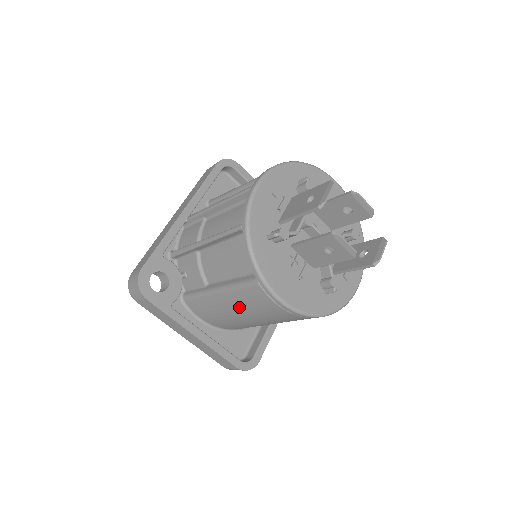
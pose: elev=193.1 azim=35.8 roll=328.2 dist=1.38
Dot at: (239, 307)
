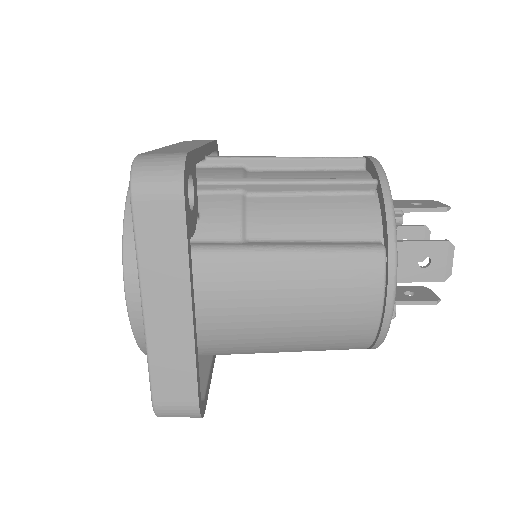
Dot at: (304, 285)
